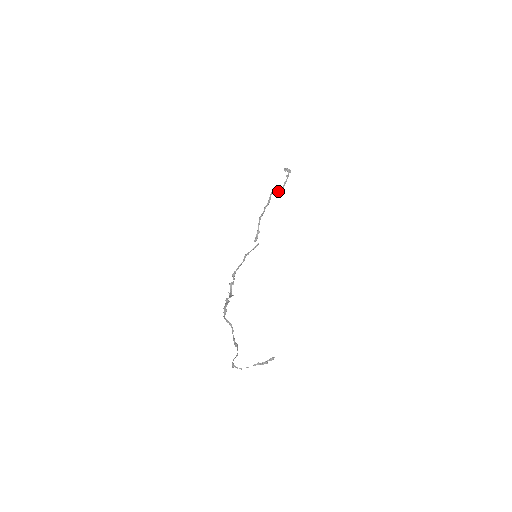
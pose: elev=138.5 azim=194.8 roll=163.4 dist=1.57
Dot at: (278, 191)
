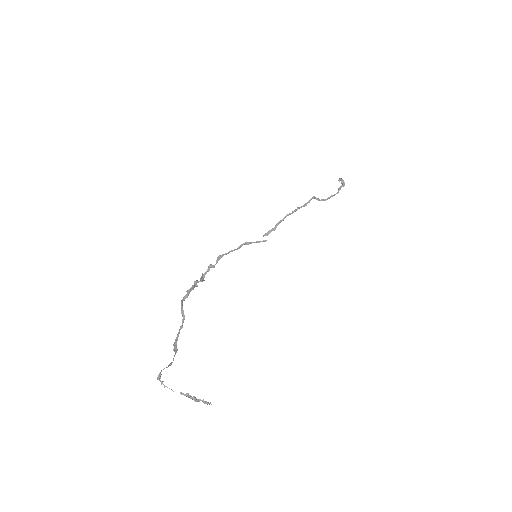
Dot at: occluded
